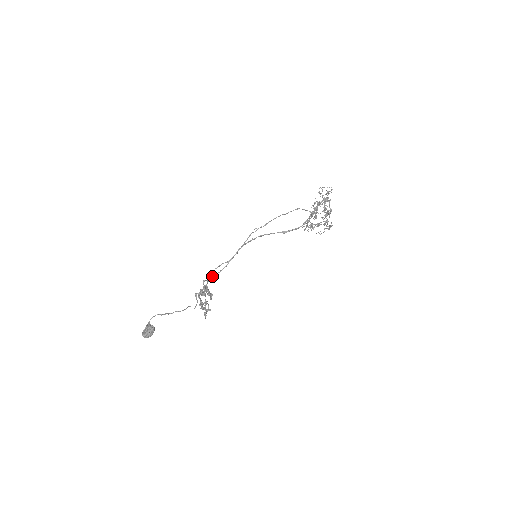
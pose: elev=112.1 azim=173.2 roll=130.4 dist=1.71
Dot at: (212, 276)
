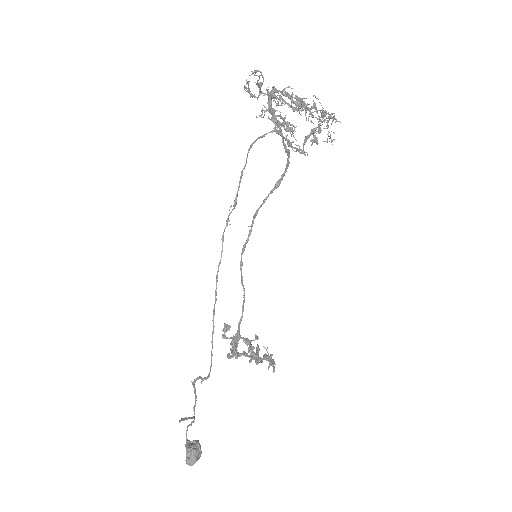
Dot at: occluded
